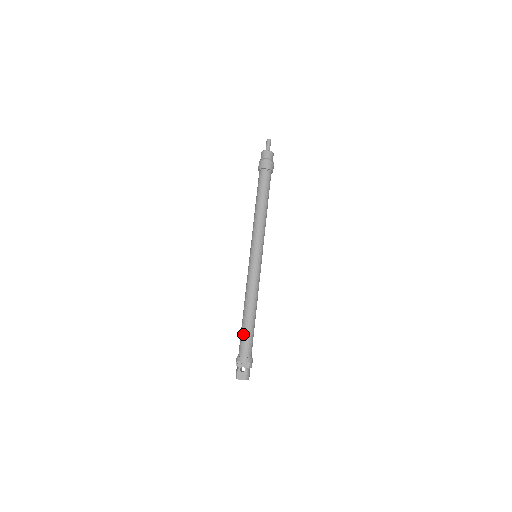
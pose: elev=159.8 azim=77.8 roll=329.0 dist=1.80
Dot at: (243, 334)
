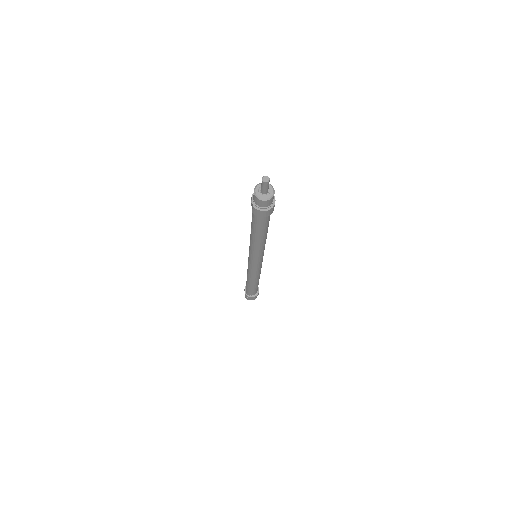
Dot at: (250, 290)
